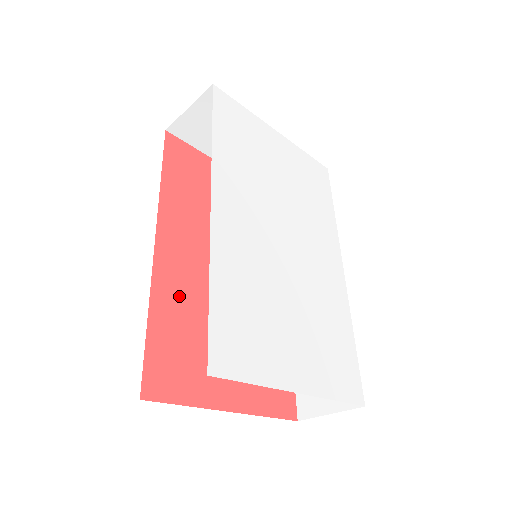
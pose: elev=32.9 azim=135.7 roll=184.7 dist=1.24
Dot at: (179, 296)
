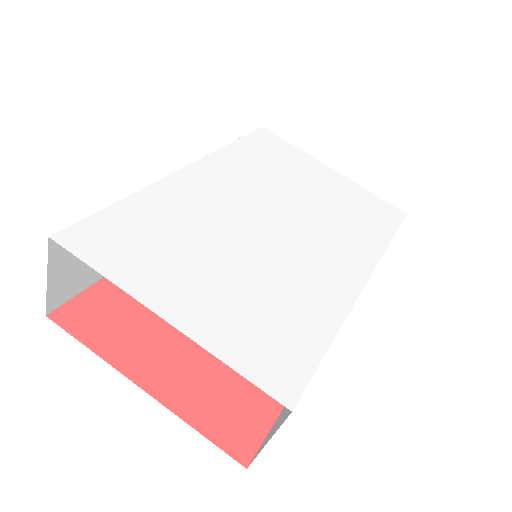
Dot at: occluded
